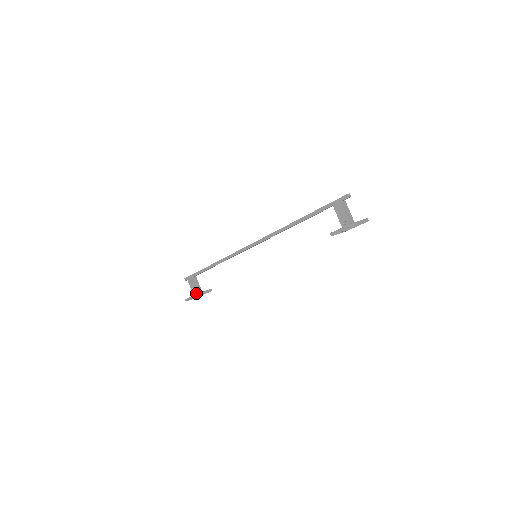
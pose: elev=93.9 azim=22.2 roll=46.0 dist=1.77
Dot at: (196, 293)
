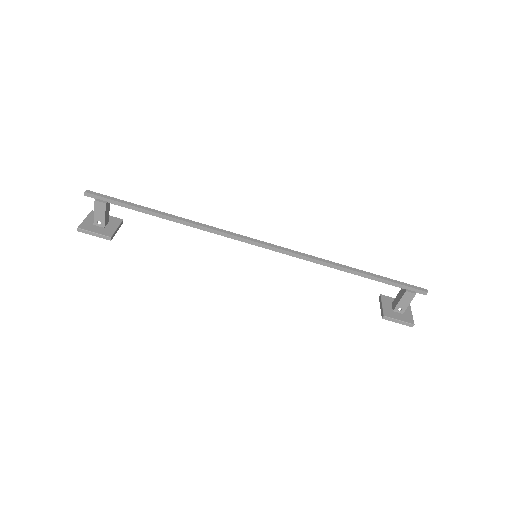
Dot at: (102, 226)
